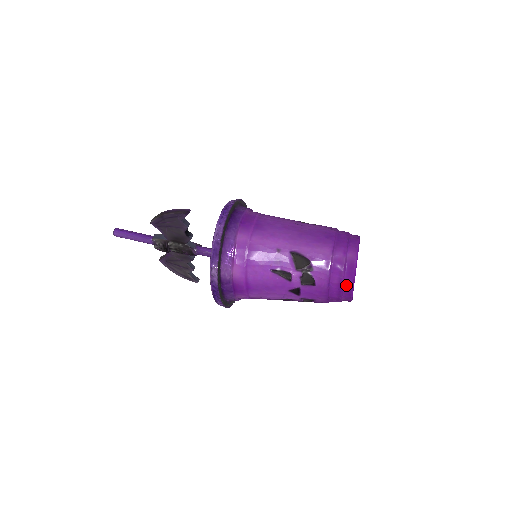
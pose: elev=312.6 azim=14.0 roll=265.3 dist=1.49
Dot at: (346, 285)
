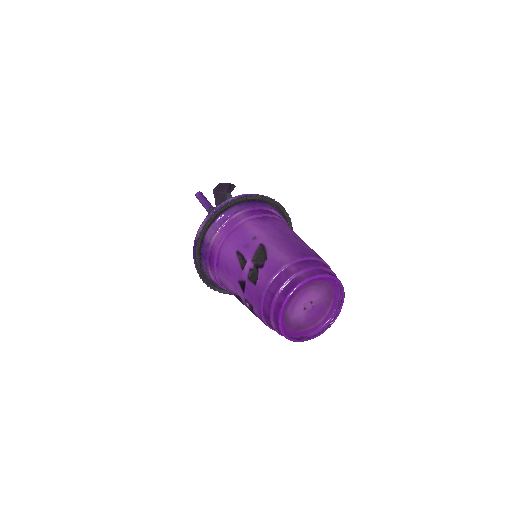
Dot at: (278, 301)
